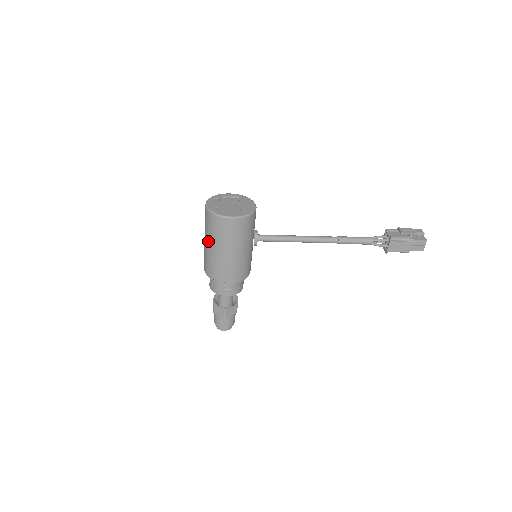
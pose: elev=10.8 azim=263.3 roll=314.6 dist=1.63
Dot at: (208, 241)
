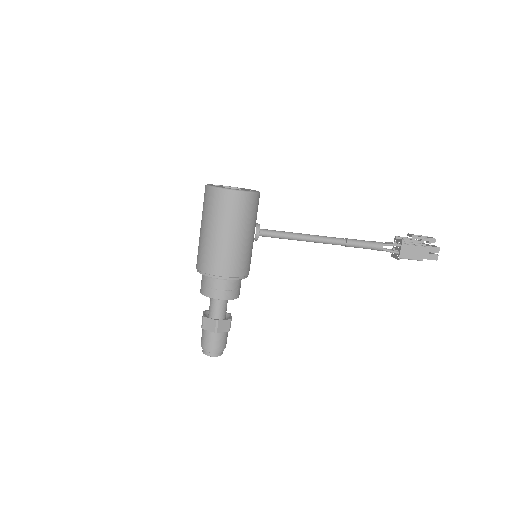
Dot at: (205, 225)
